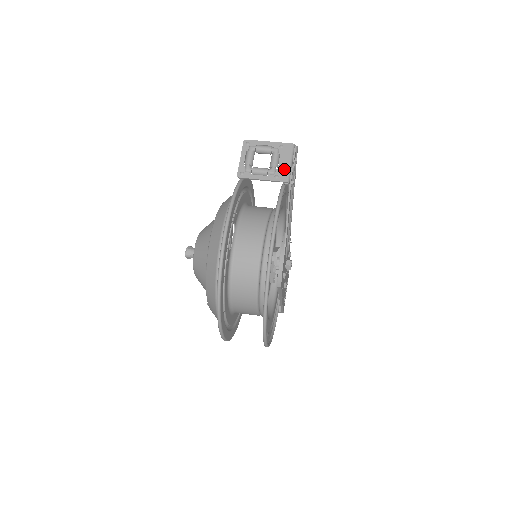
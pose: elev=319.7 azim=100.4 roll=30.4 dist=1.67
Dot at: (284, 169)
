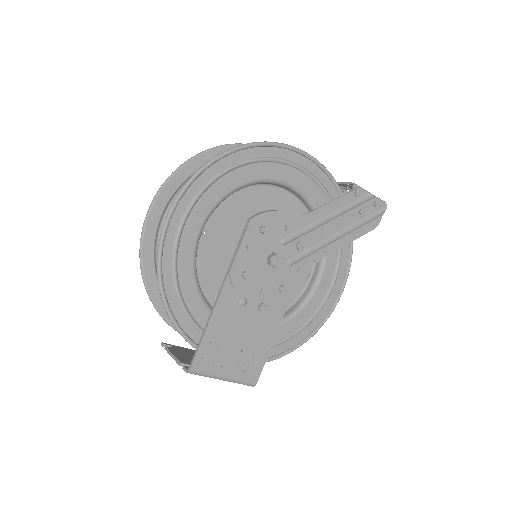
Dot at: occluded
